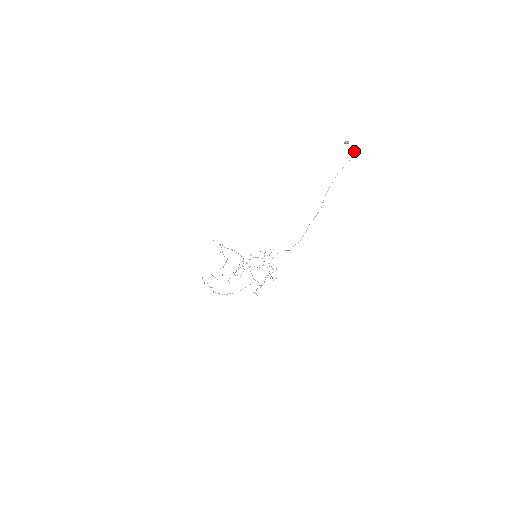
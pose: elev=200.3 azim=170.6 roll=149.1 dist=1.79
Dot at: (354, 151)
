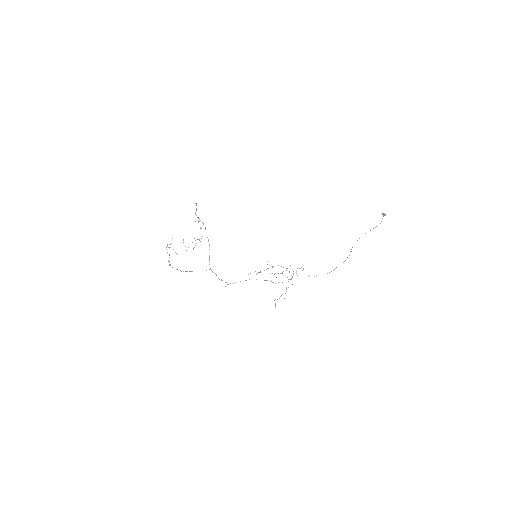
Dot at: (380, 223)
